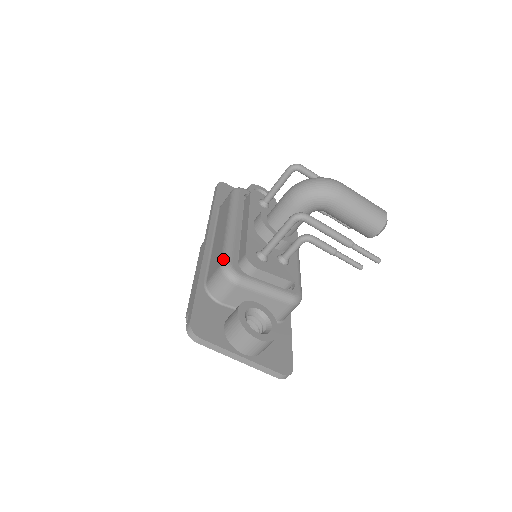
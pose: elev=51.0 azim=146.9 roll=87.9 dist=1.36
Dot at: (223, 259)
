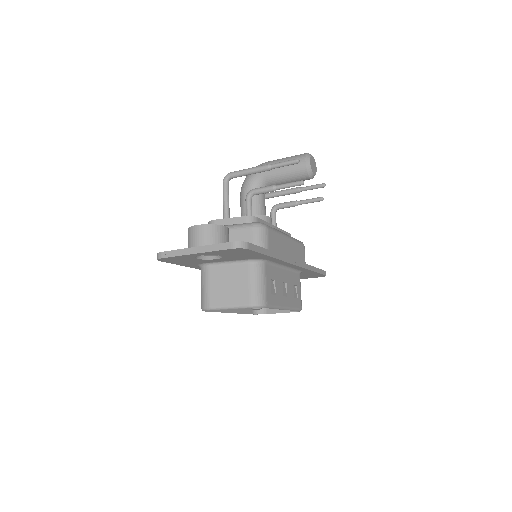
Dot at: occluded
